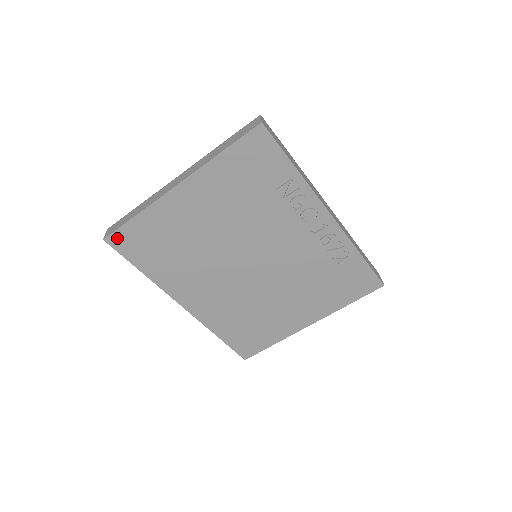
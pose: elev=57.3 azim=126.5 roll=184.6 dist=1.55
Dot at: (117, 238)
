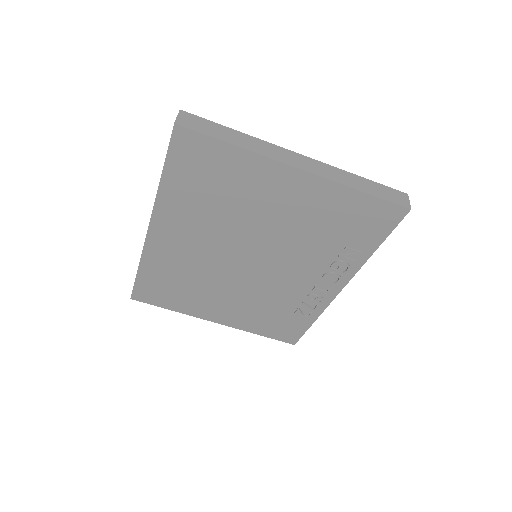
Dot at: (188, 137)
